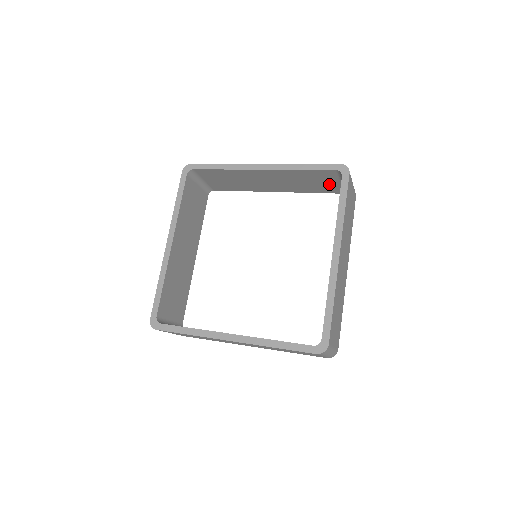
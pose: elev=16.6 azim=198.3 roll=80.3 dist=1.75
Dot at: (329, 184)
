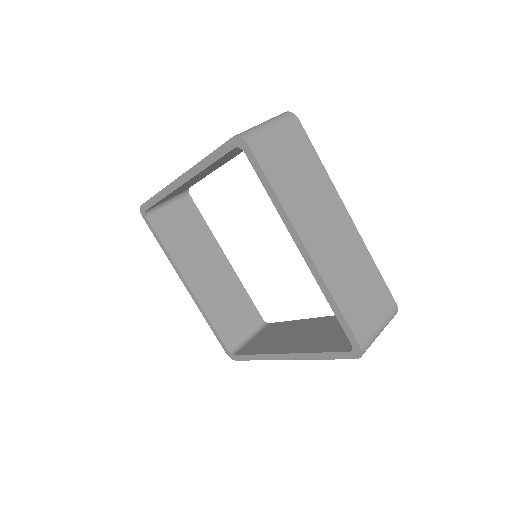
Dot at: occluded
